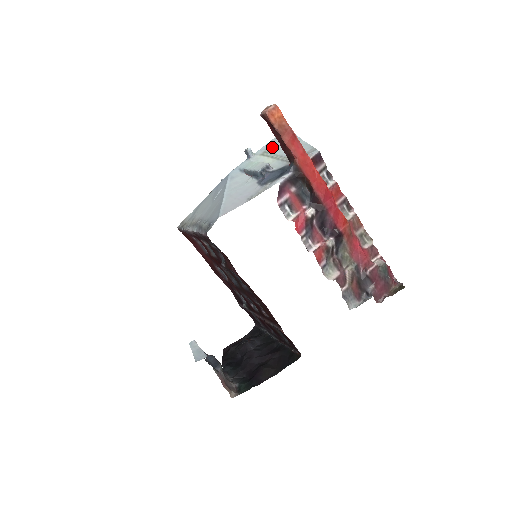
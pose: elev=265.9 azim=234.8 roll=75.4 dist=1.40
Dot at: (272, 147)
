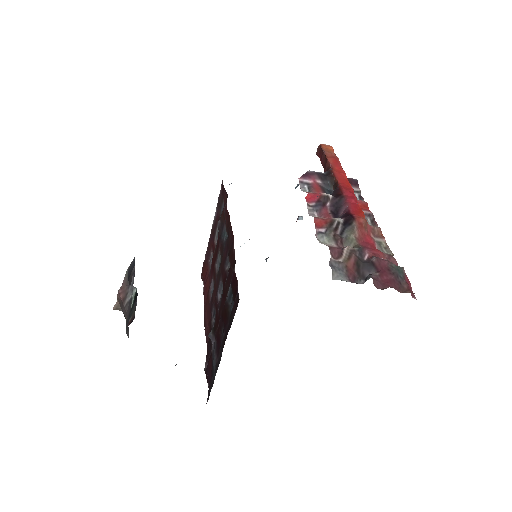
Dot at: occluded
